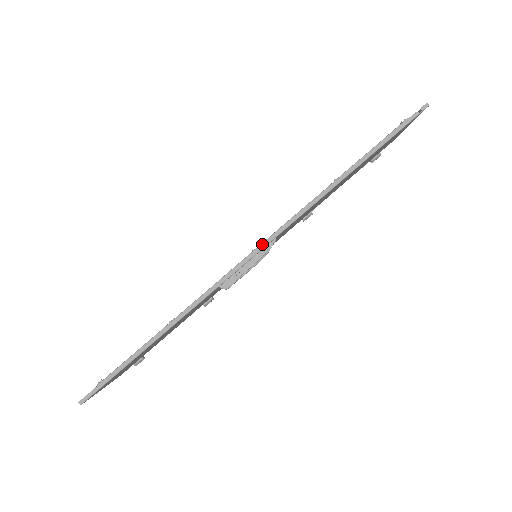
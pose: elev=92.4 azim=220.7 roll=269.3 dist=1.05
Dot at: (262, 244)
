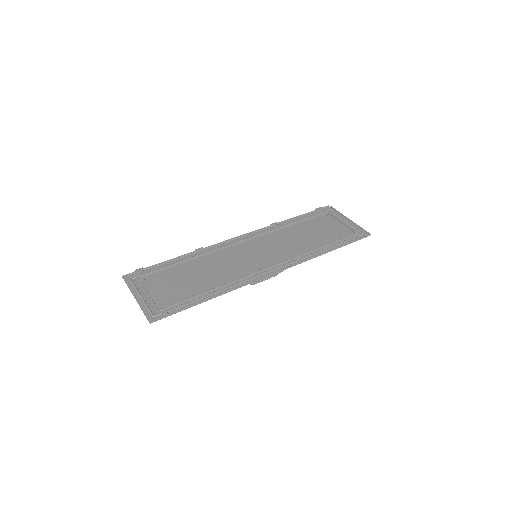
Dot at: (280, 270)
